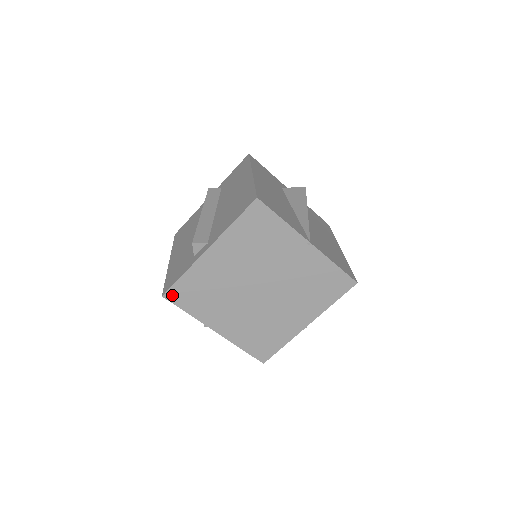
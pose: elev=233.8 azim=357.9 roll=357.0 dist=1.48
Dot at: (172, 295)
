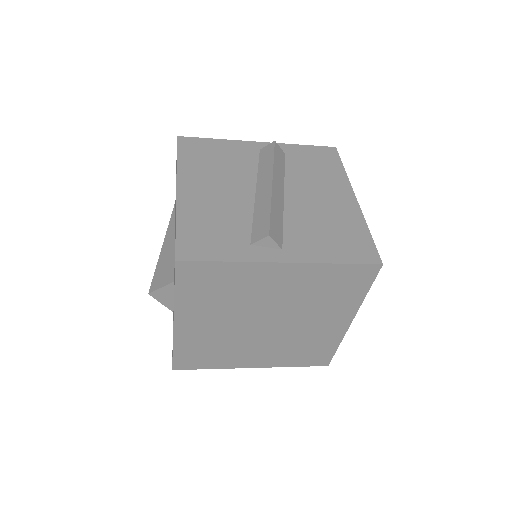
Dot at: (187, 268)
